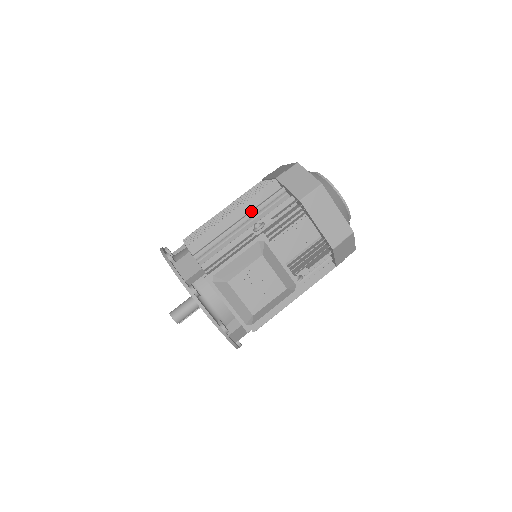
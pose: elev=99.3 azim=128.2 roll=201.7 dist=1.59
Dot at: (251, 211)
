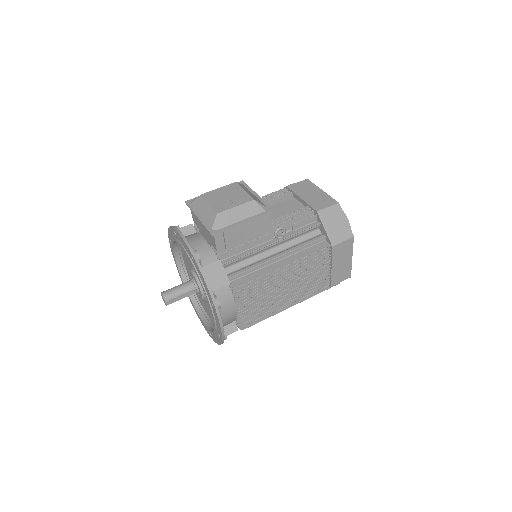
Dot at: occluded
